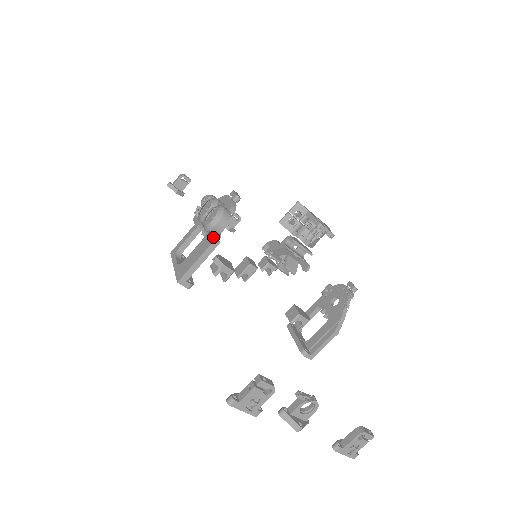
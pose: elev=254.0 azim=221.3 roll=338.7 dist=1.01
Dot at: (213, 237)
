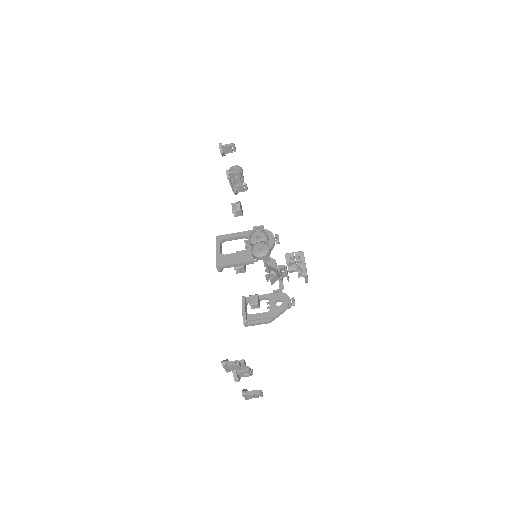
Dot at: (253, 258)
